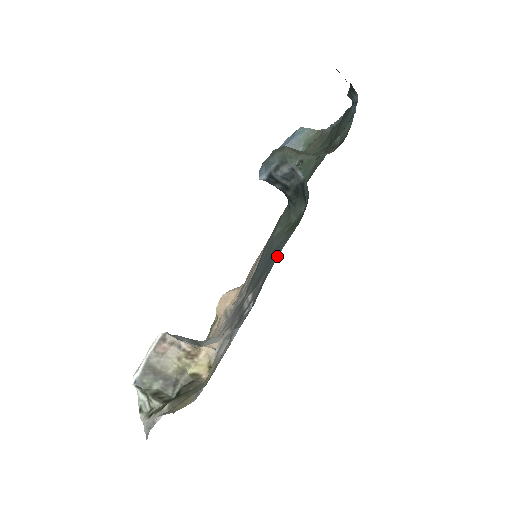
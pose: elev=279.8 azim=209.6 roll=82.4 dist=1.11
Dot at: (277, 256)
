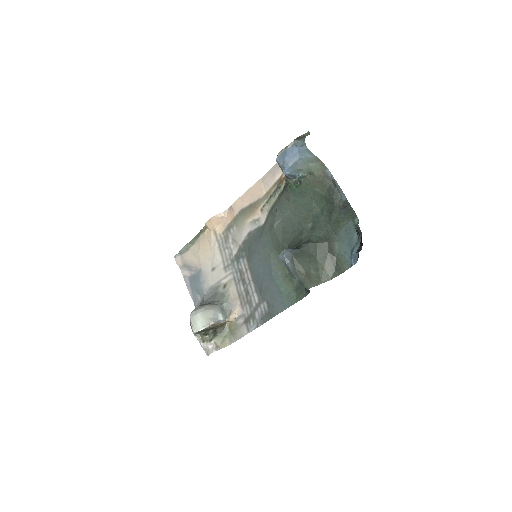
Dot at: (282, 309)
